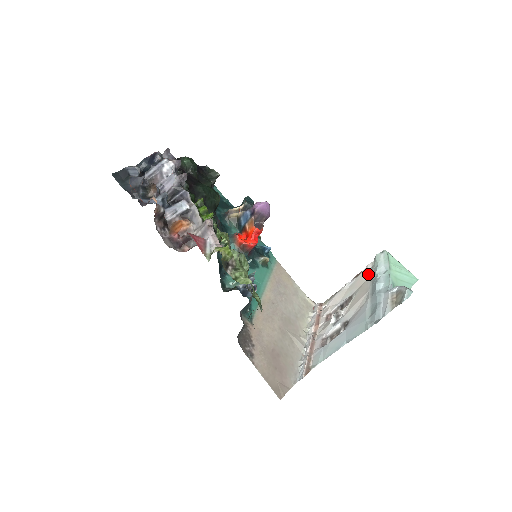
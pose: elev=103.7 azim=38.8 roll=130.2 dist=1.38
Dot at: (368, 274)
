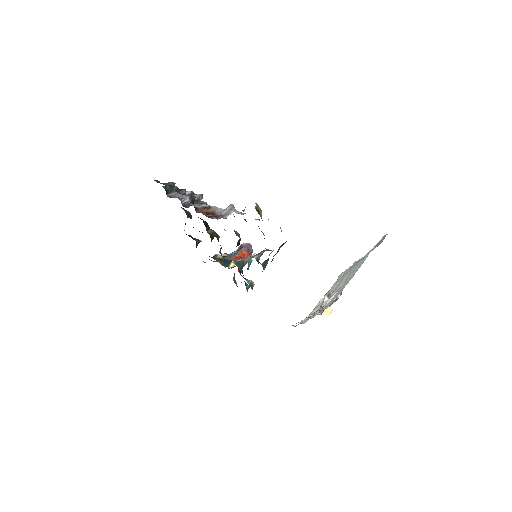
Dot at: (339, 281)
